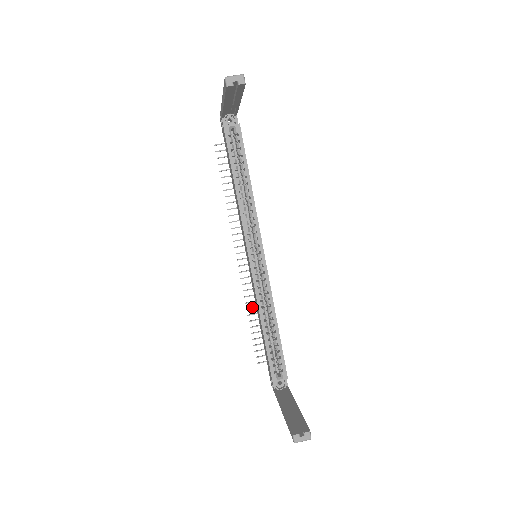
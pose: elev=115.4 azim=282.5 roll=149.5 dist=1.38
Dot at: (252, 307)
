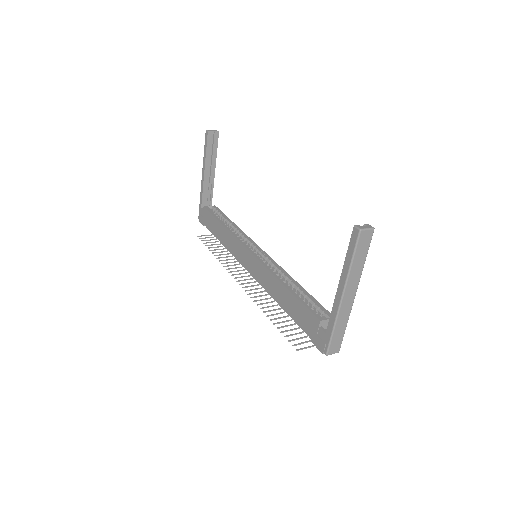
Dot at: (268, 311)
